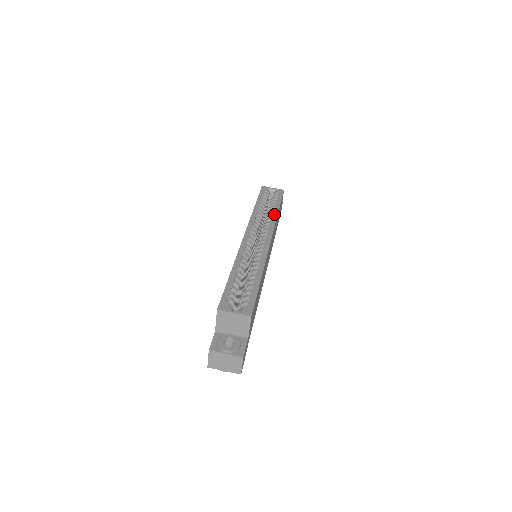
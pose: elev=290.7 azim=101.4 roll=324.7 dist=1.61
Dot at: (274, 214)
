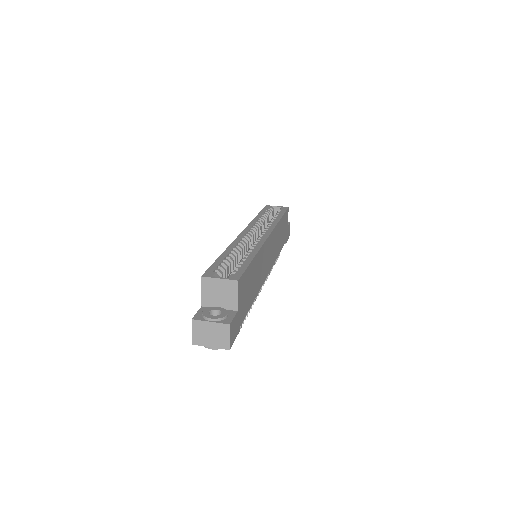
Dot at: (276, 220)
